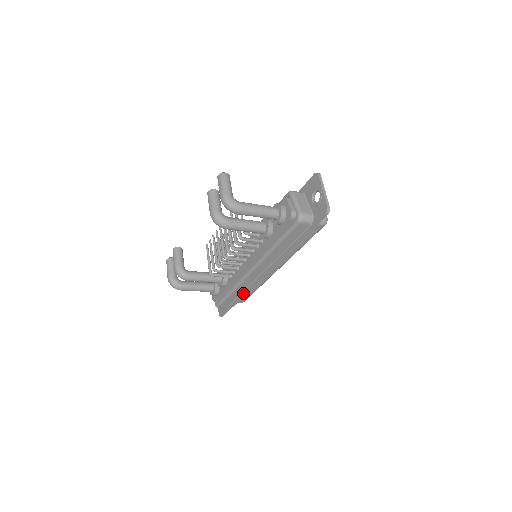
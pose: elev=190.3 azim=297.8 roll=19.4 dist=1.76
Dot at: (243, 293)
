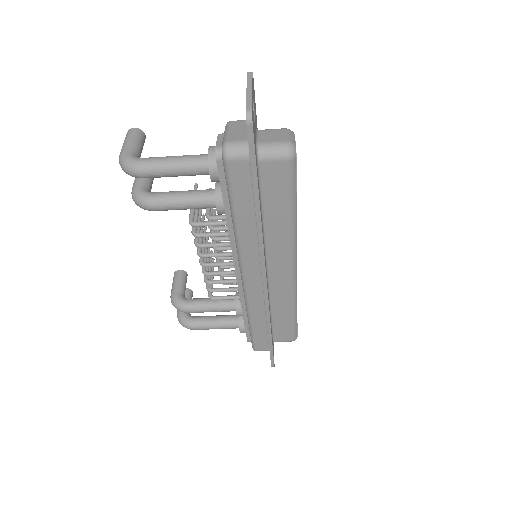
Dot at: (266, 321)
